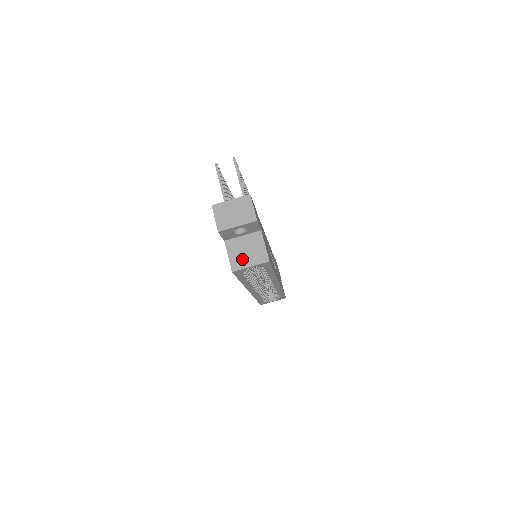
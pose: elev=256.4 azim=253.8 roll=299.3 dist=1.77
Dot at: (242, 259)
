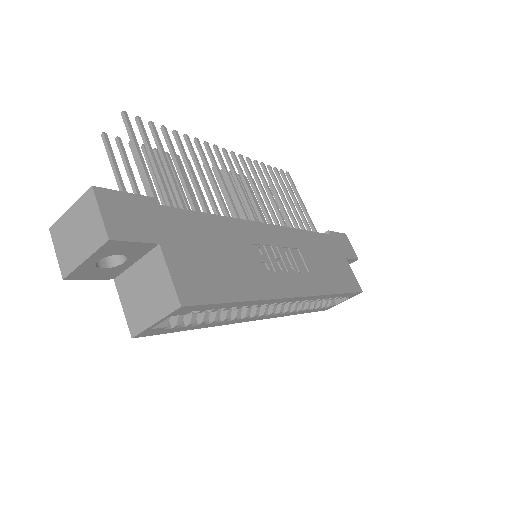
Dot at: (141, 310)
